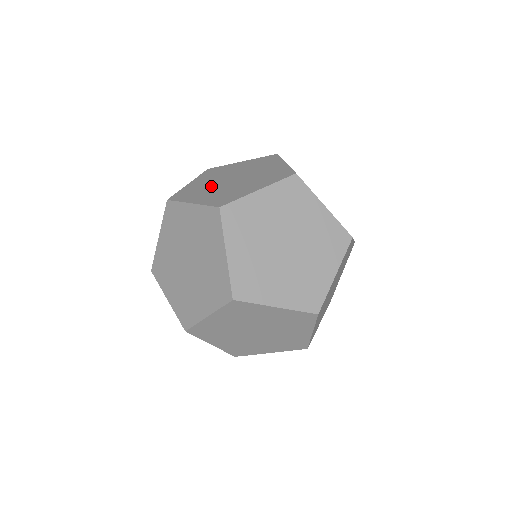
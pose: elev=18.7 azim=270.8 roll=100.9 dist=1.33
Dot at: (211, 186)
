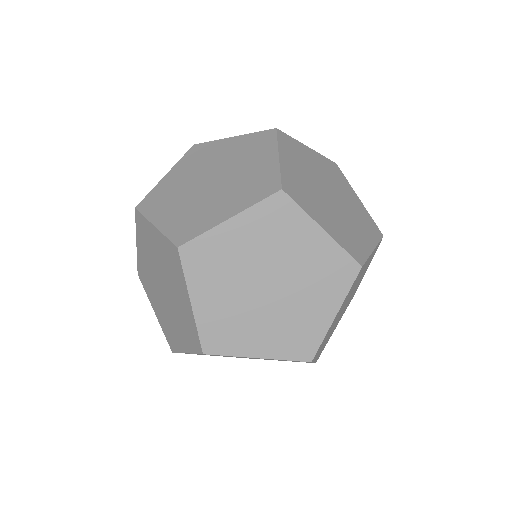
Dot at: (184, 190)
